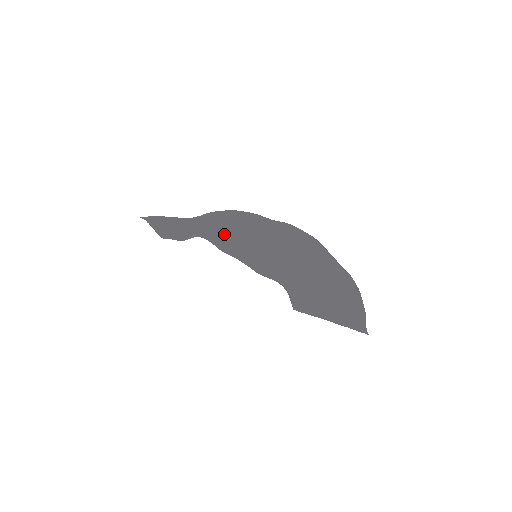
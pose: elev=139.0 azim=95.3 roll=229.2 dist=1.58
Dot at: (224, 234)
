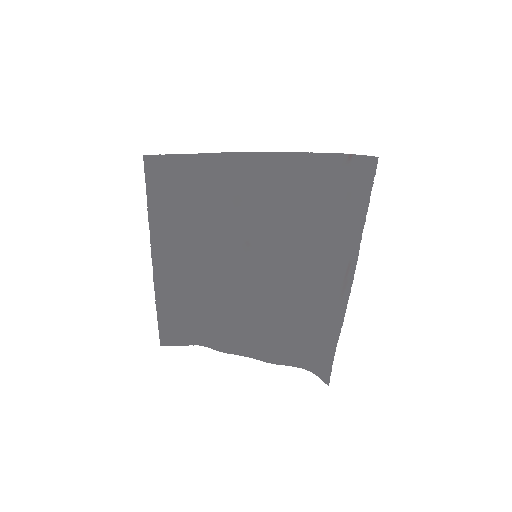
Dot at: (221, 264)
